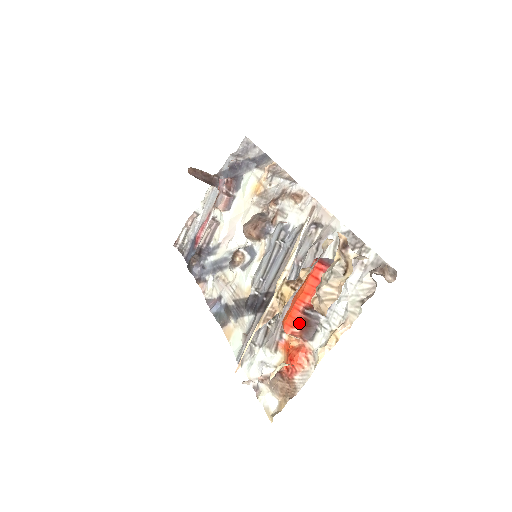
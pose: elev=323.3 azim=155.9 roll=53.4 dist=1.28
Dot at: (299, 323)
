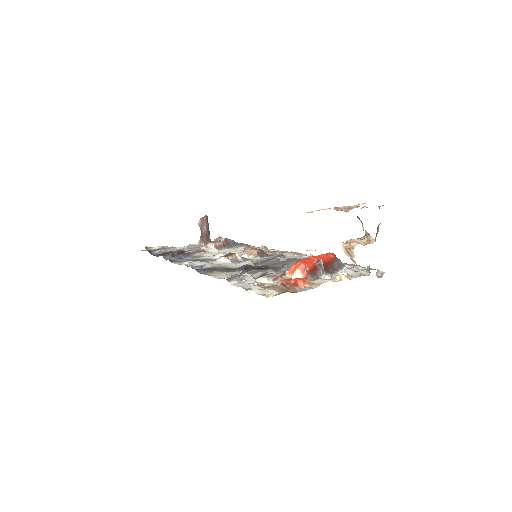
Dot at: (311, 266)
